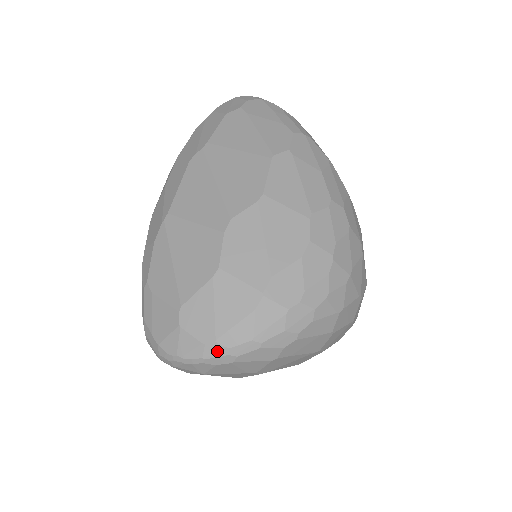
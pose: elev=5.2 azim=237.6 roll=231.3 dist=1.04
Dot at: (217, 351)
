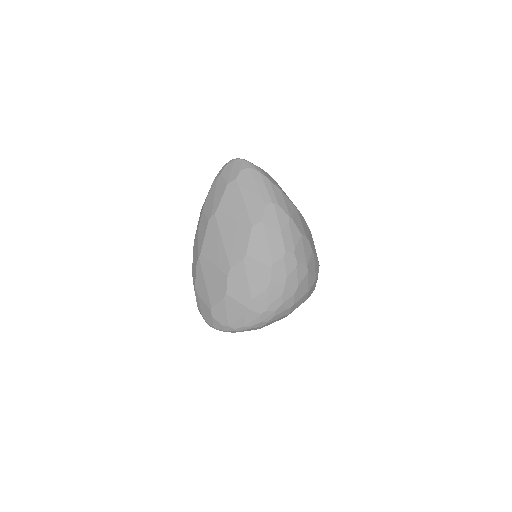
Dot at: (230, 329)
